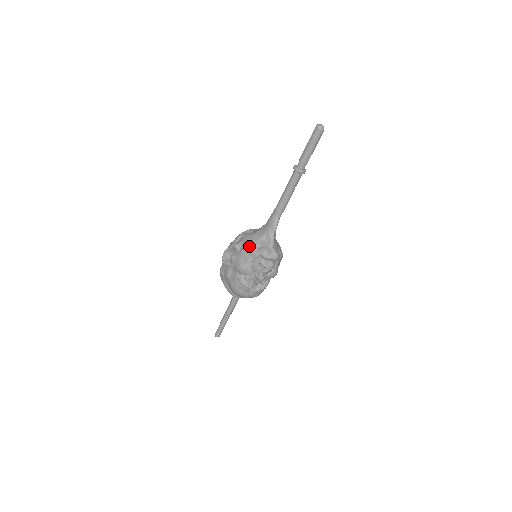
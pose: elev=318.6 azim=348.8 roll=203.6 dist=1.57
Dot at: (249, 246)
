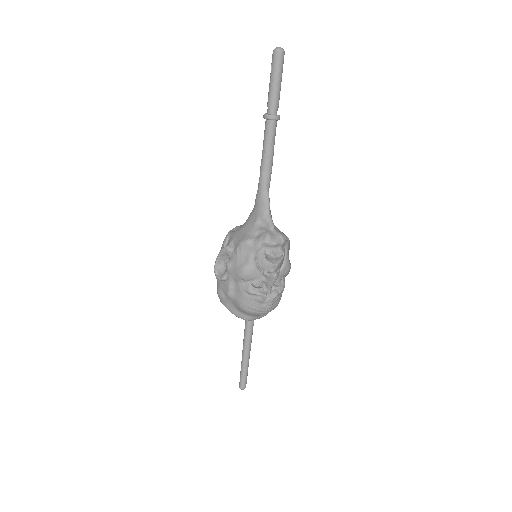
Dot at: (244, 239)
